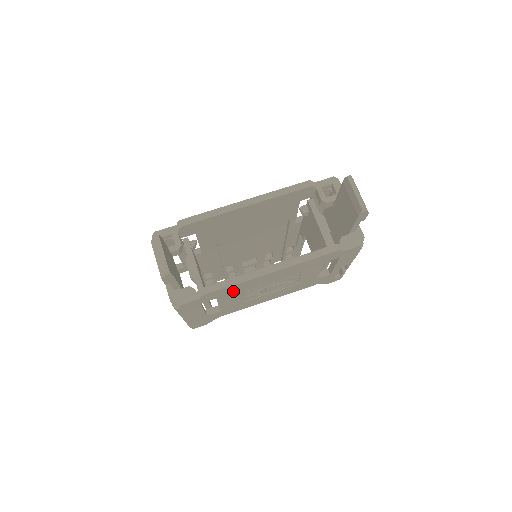
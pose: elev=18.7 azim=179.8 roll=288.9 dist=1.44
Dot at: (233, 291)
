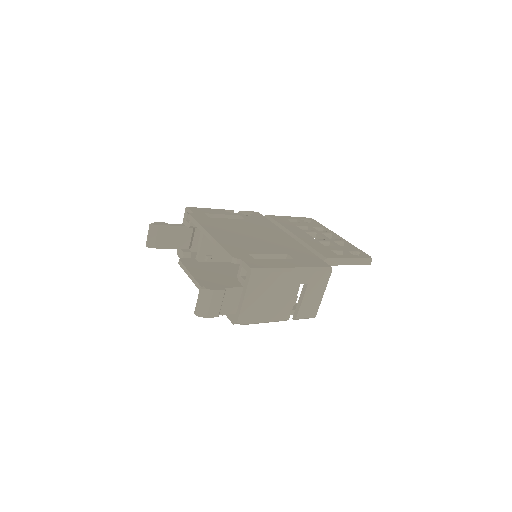
Dot at: occluded
